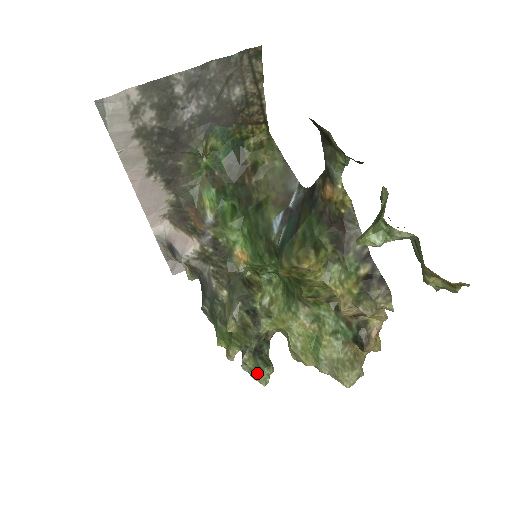
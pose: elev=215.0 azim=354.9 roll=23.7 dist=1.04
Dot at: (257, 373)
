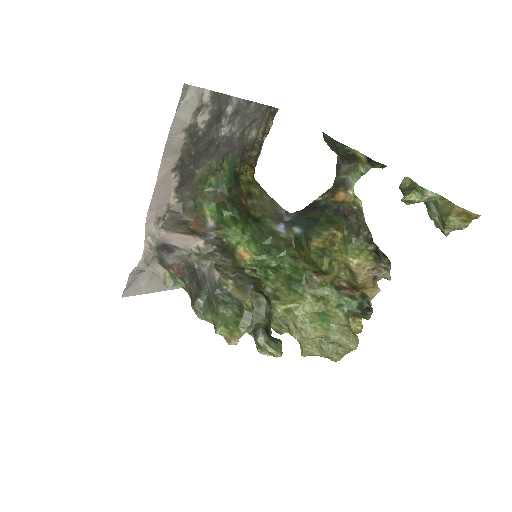
Dot at: (273, 345)
